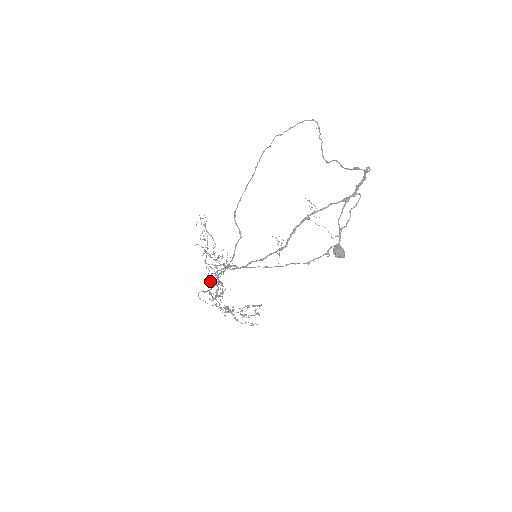
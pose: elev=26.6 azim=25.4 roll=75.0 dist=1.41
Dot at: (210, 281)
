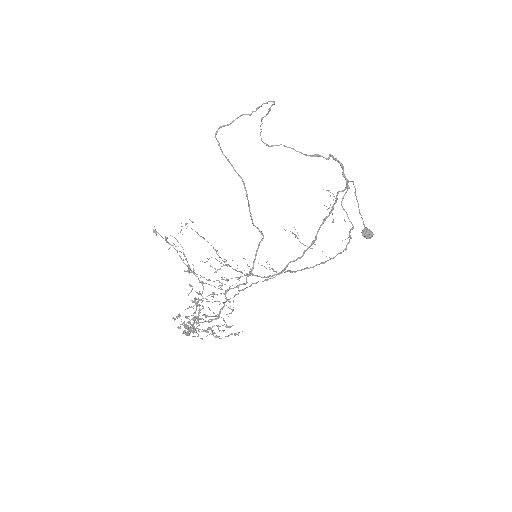
Dot at: occluded
